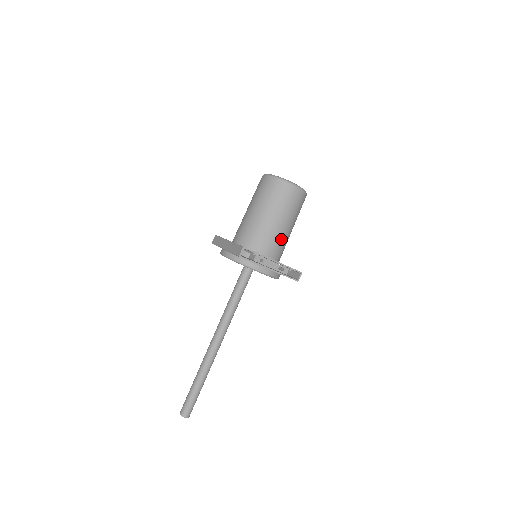
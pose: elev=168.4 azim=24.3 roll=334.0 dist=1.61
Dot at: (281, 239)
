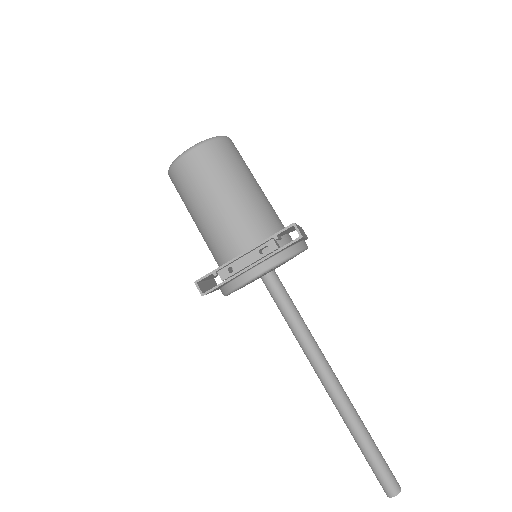
Dot at: (242, 216)
